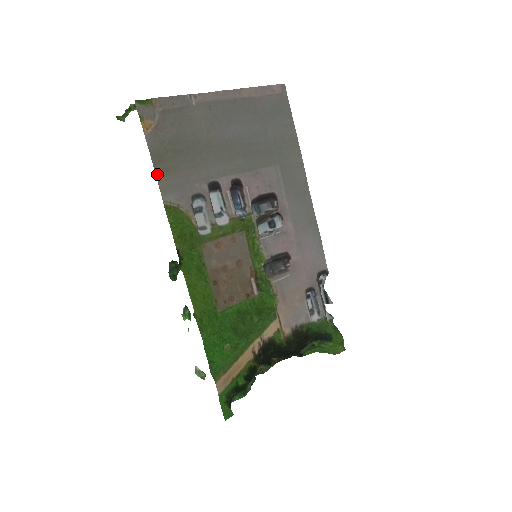
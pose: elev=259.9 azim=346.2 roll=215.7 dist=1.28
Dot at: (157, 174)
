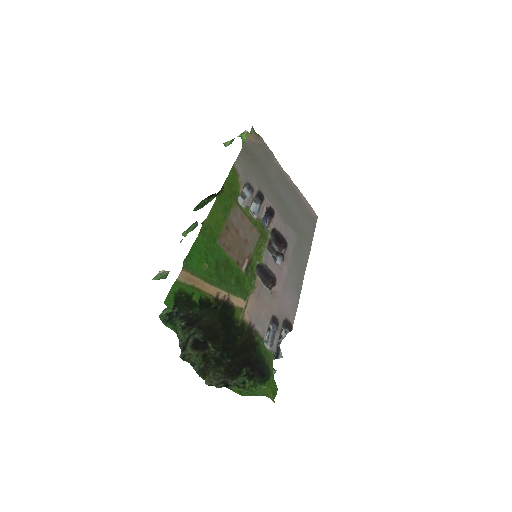
Dot at: (241, 153)
